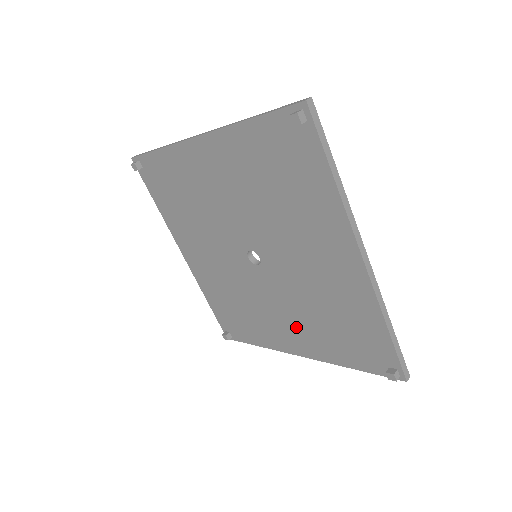
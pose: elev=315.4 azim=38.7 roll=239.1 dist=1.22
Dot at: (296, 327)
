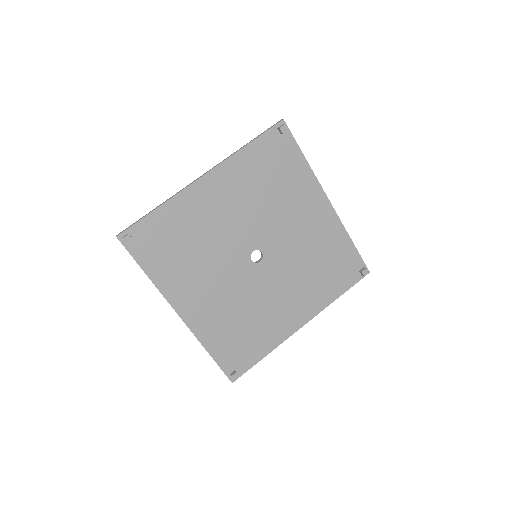
Dot at: (297, 297)
